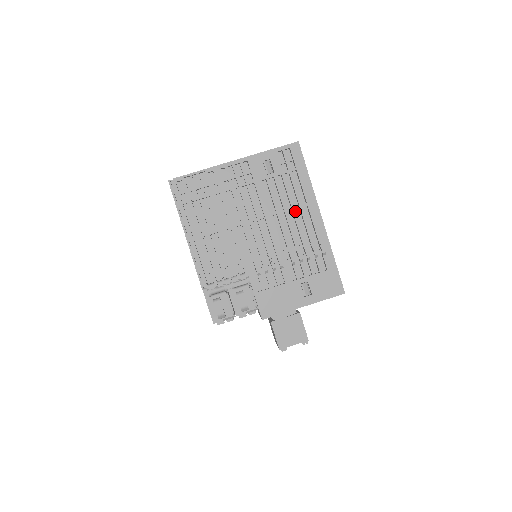
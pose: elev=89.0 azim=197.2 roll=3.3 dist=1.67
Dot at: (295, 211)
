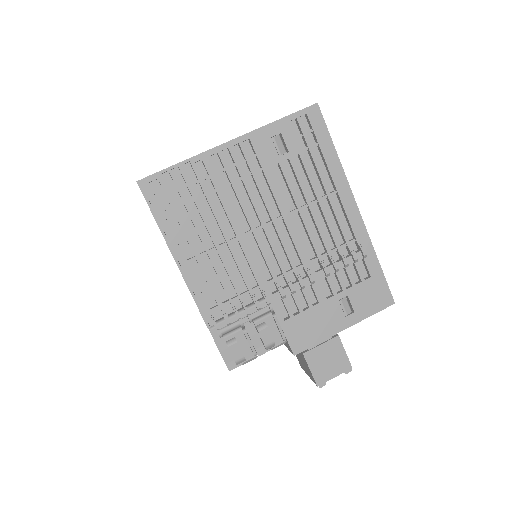
Dot at: (322, 203)
